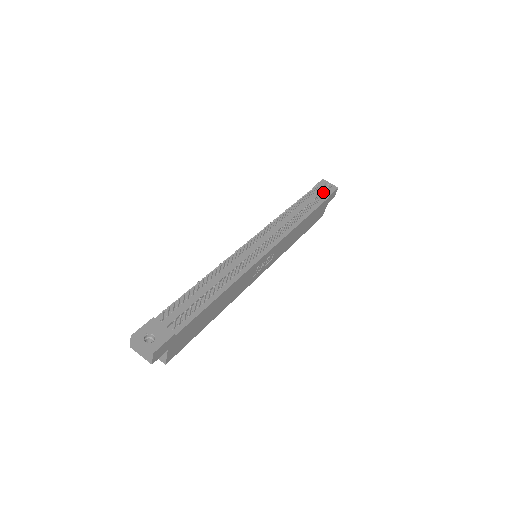
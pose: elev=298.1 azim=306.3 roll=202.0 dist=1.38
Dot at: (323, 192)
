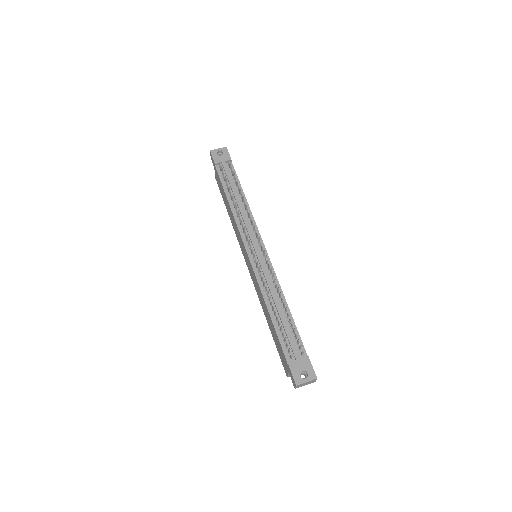
Dot at: (229, 164)
